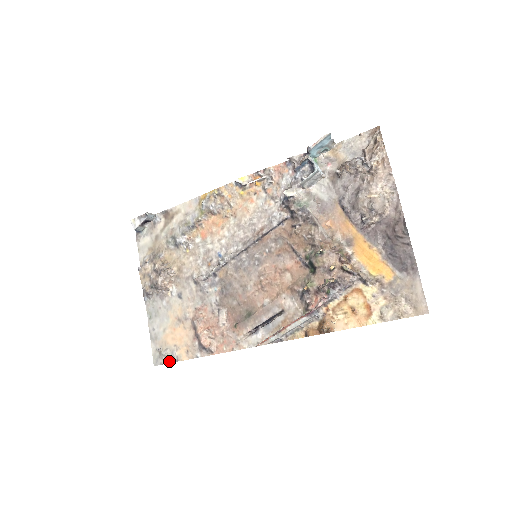
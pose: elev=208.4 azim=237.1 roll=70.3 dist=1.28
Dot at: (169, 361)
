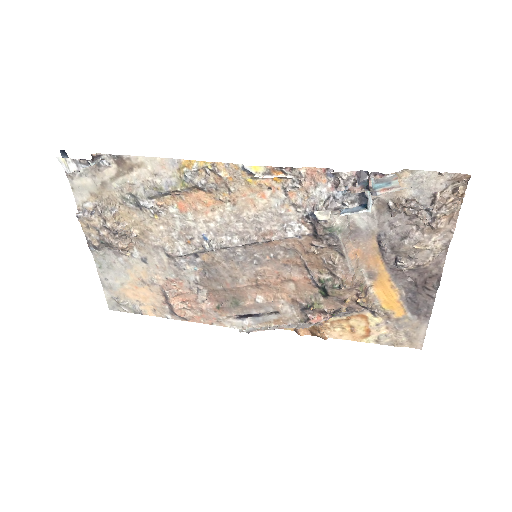
Dot at: (130, 311)
